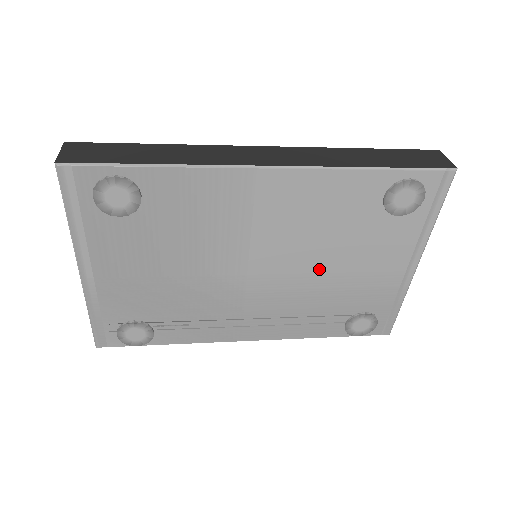
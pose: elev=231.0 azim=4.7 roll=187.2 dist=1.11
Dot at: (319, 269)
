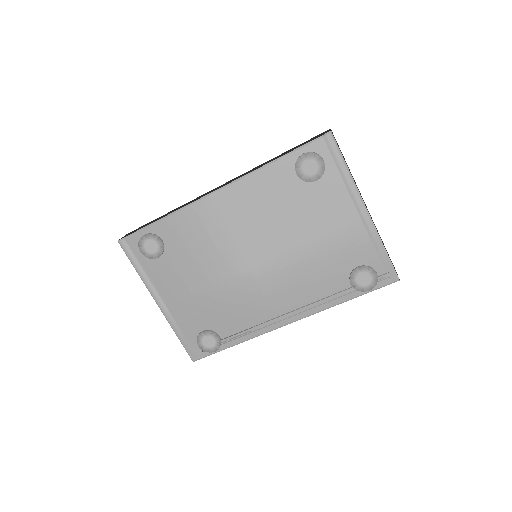
Dot at: (294, 244)
